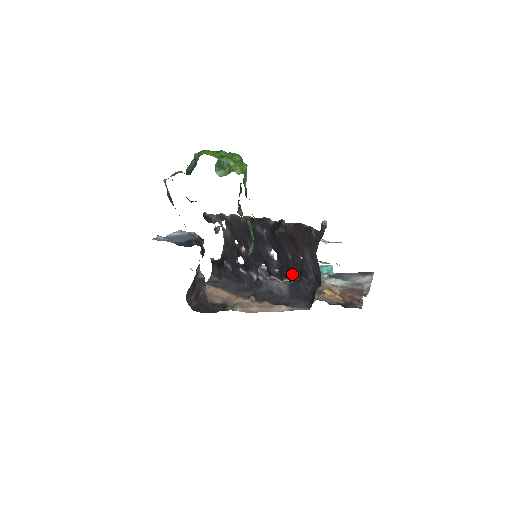
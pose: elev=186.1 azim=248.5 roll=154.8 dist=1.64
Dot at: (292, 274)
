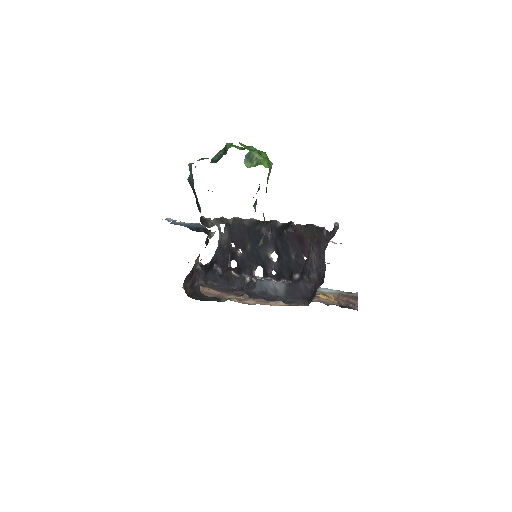
Dot at: (292, 274)
